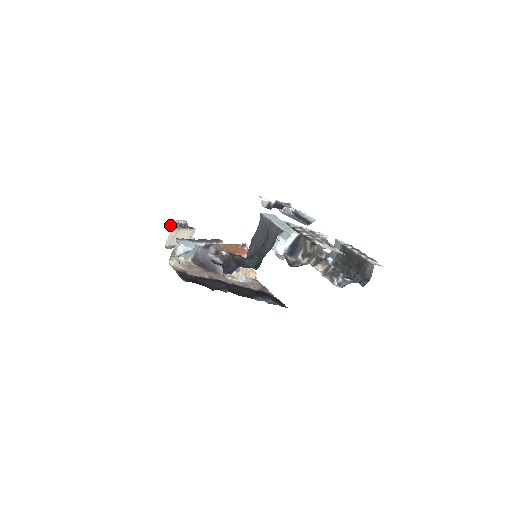
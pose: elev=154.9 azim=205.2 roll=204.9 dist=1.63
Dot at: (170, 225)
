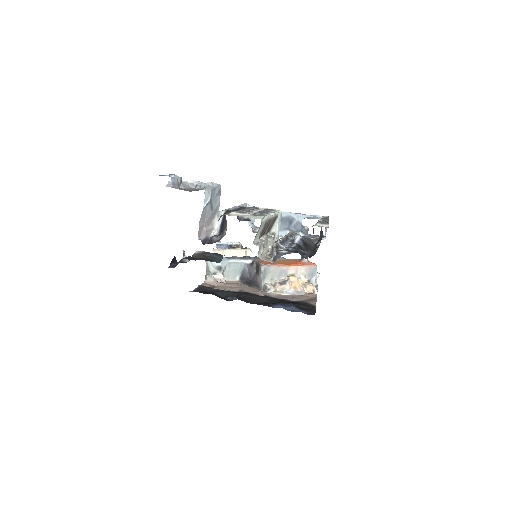
Dot at: (217, 247)
